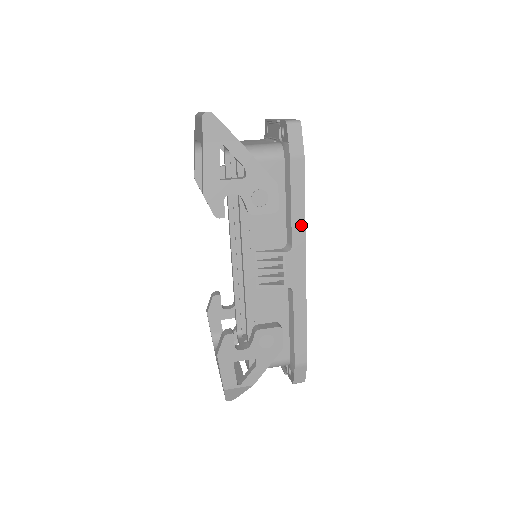
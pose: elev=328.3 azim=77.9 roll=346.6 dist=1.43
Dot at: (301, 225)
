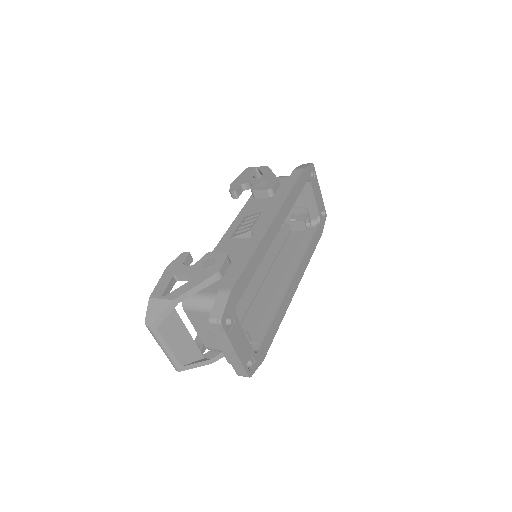
Dot at: (283, 198)
